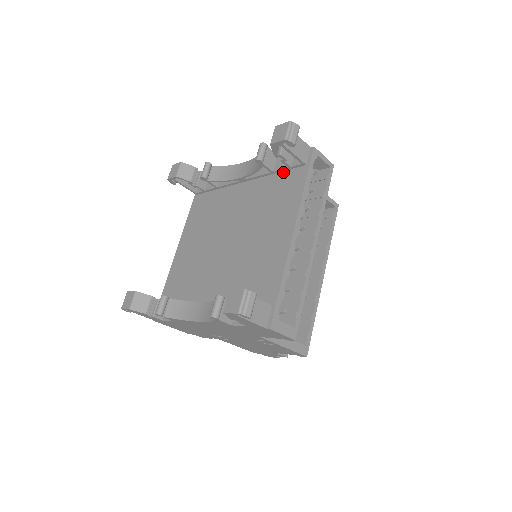
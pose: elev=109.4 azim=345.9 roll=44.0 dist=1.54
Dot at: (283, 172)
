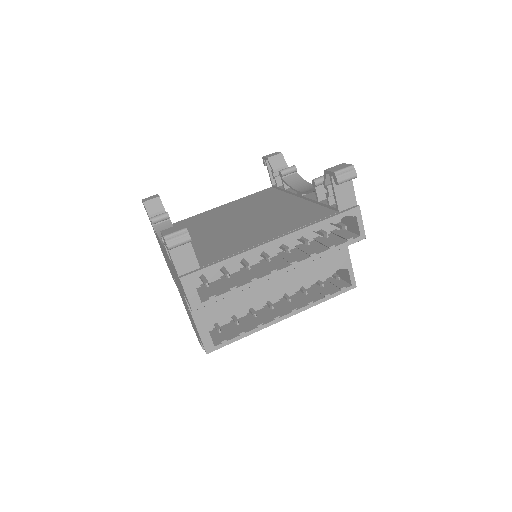
Dot at: (323, 207)
